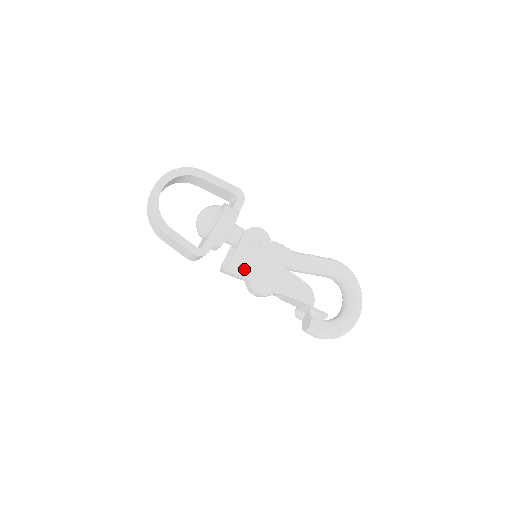
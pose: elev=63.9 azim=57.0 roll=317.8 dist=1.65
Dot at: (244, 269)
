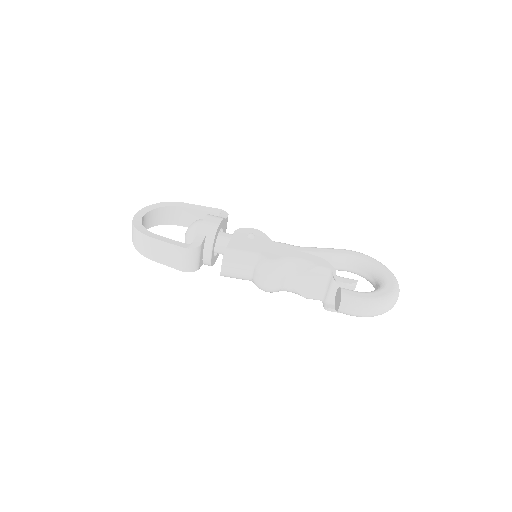
Dot at: (243, 254)
